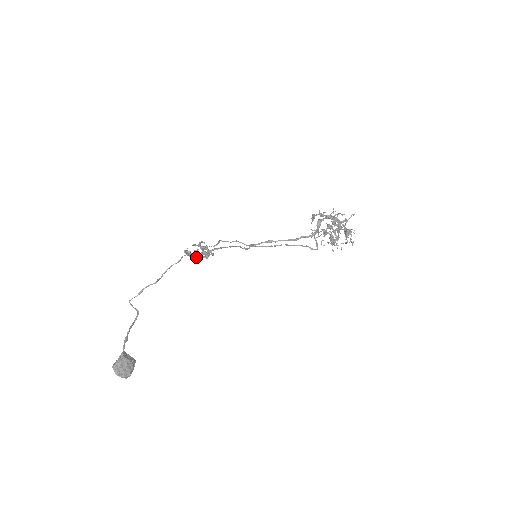
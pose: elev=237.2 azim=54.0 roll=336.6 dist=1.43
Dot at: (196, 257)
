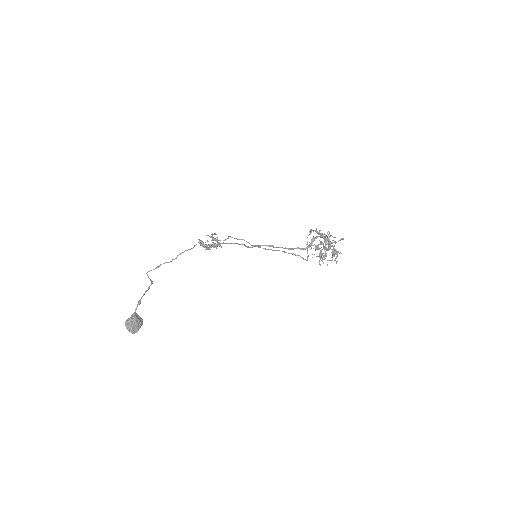
Dot at: (207, 247)
